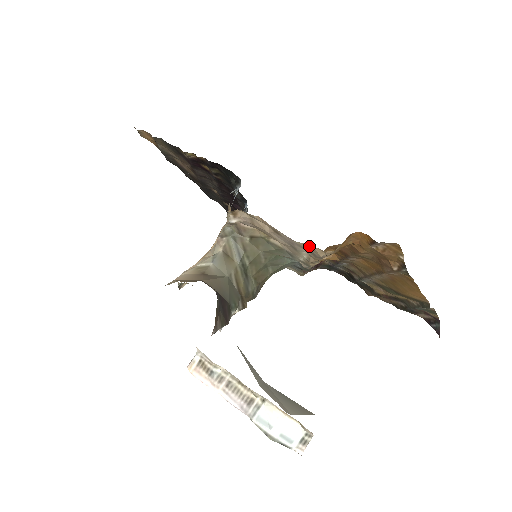
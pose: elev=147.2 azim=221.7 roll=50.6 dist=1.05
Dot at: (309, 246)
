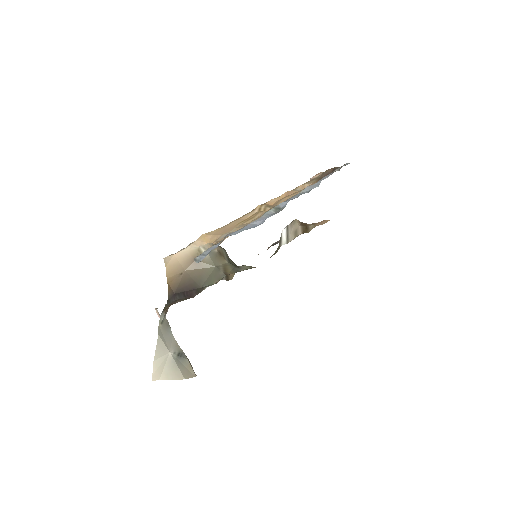
Dot at: occluded
